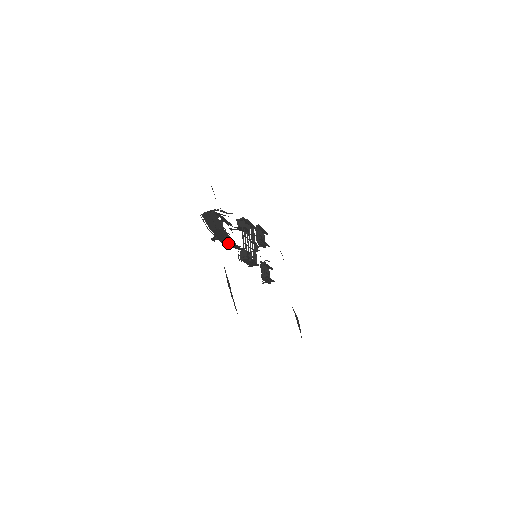
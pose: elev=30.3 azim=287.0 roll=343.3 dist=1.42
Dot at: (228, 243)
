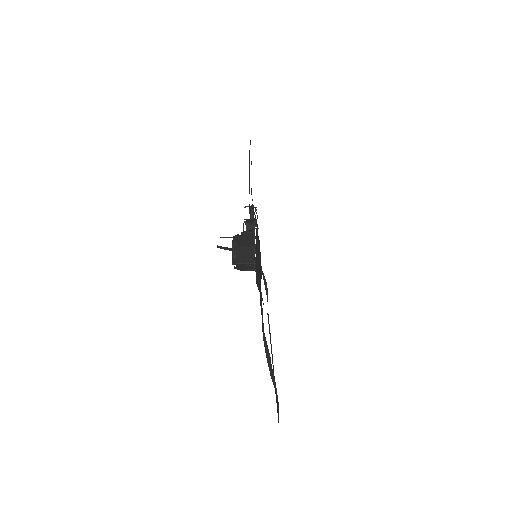
Dot at: occluded
